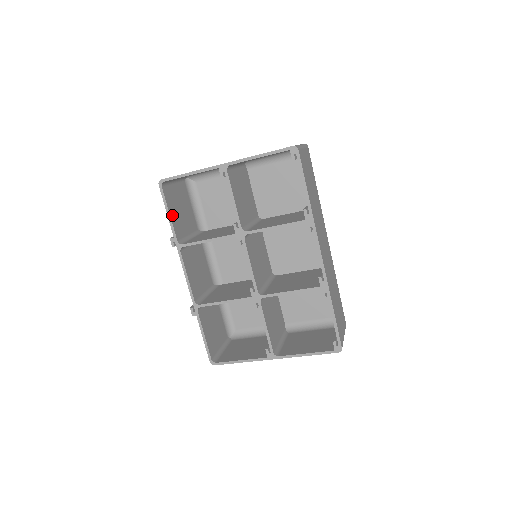
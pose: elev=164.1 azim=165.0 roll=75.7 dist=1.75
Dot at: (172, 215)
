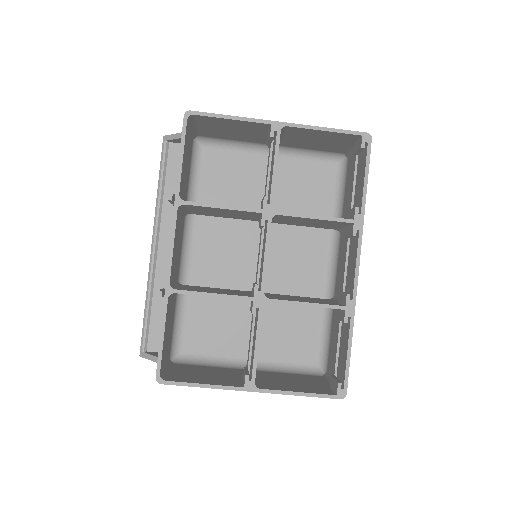
Dot at: (183, 160)
